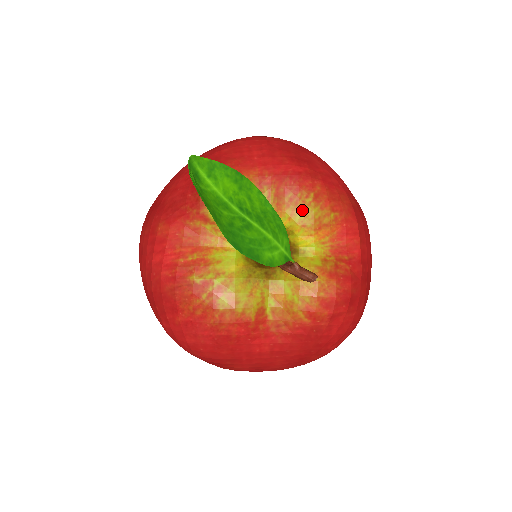
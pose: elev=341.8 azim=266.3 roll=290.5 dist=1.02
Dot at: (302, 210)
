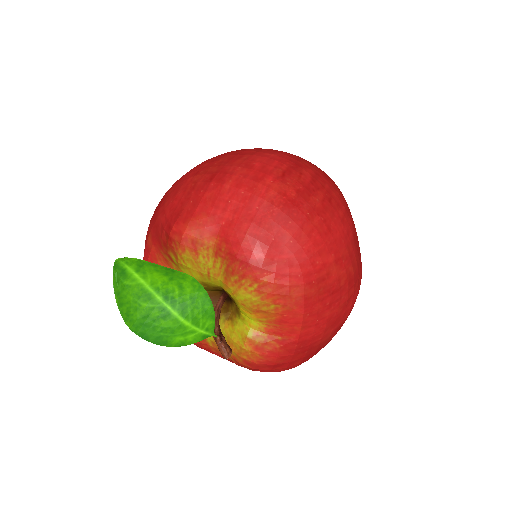
Dot at: (243, 294)
